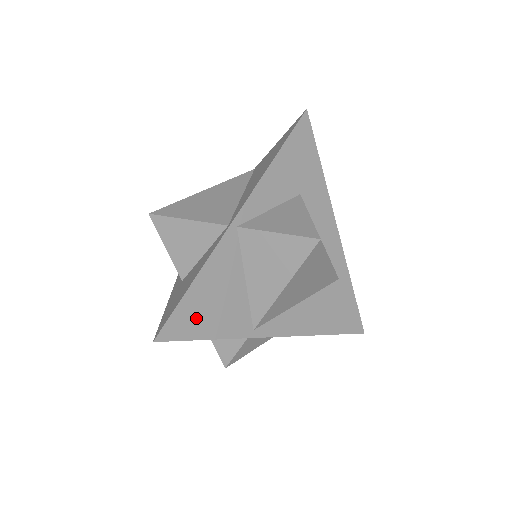
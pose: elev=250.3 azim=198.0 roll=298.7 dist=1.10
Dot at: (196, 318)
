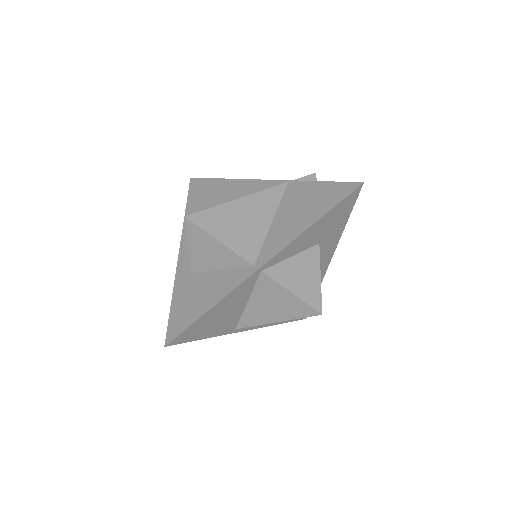
Dot at: (201, 329)
